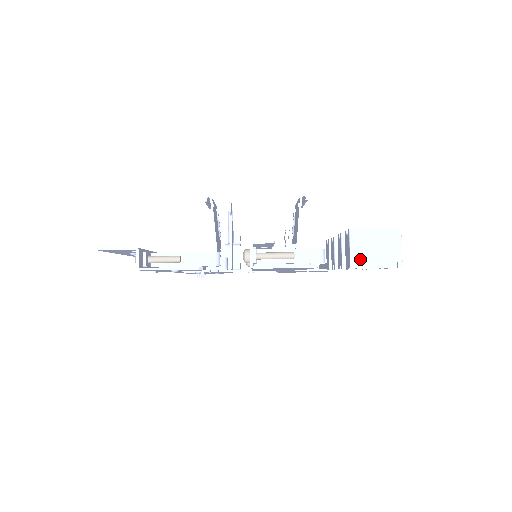
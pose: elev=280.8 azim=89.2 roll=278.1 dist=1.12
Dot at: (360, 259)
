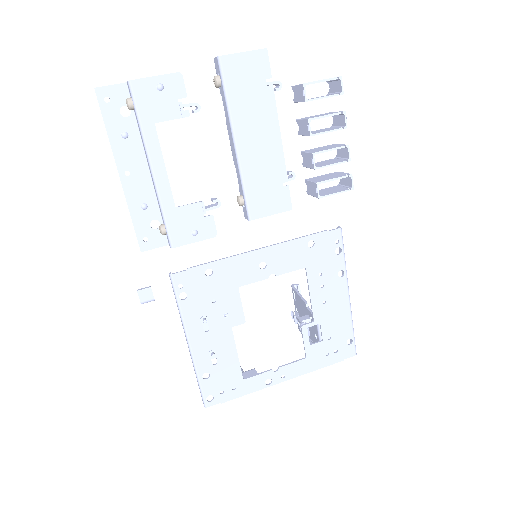
Dot at: (308, 83)
